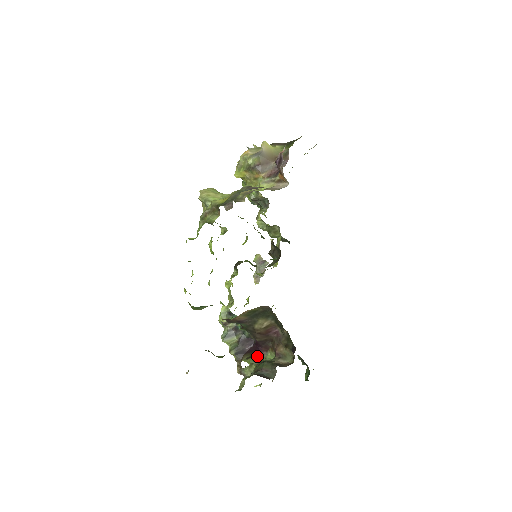
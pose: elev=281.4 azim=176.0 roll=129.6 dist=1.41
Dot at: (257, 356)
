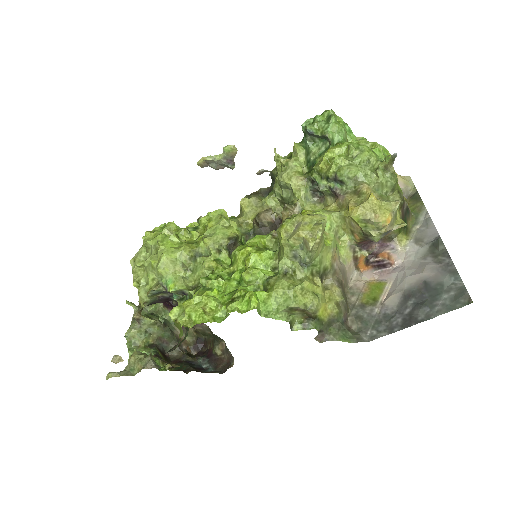
Dot at: occluded
